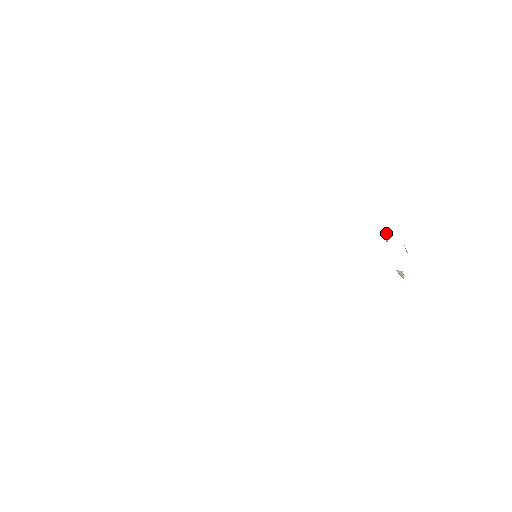
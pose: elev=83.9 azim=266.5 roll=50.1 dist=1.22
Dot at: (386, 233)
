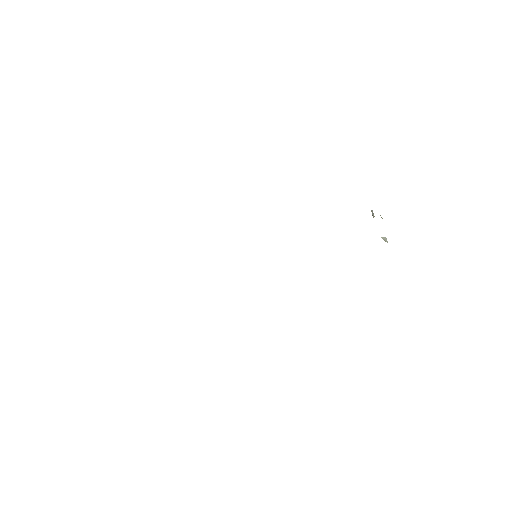
Dot at: (371, 210)
